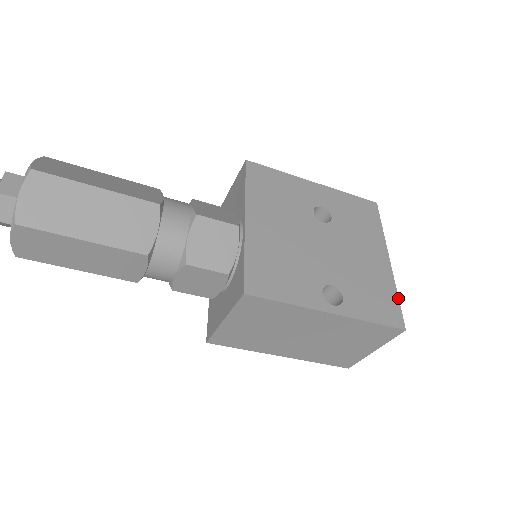
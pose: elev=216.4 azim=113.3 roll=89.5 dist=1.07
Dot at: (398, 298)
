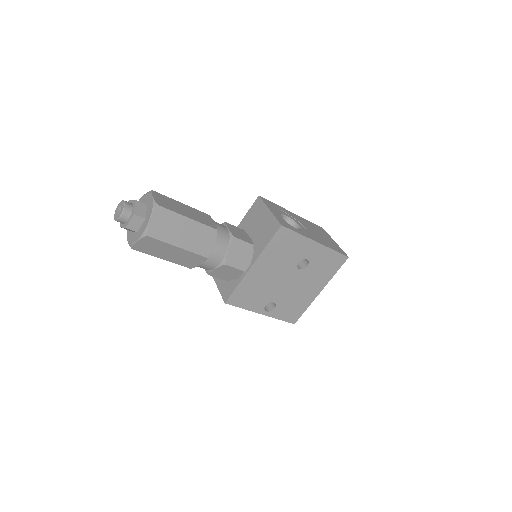
Dot at: occluded
